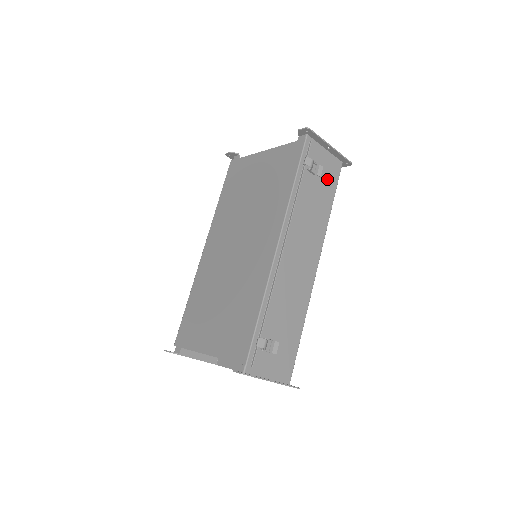
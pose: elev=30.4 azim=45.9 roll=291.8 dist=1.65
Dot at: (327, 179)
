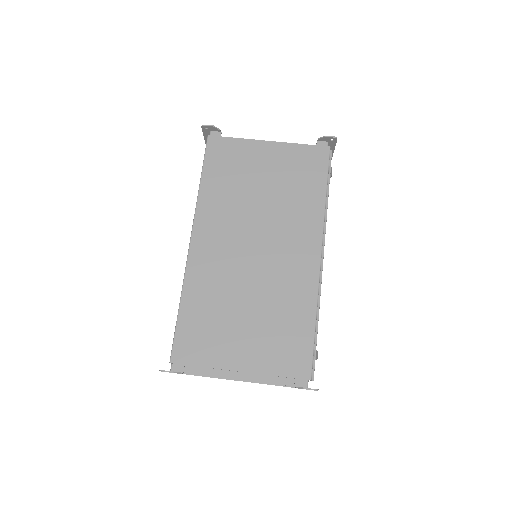
Dot at: occluded
